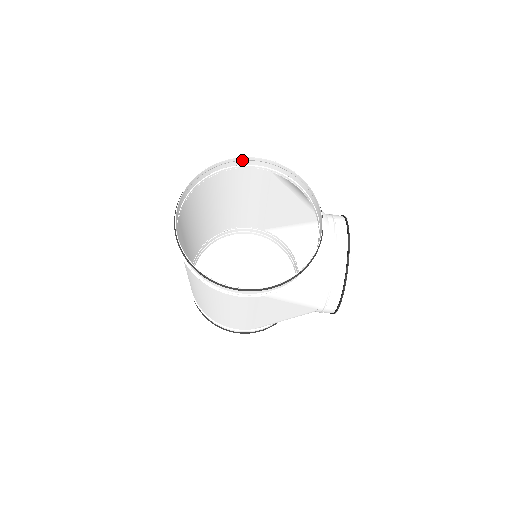
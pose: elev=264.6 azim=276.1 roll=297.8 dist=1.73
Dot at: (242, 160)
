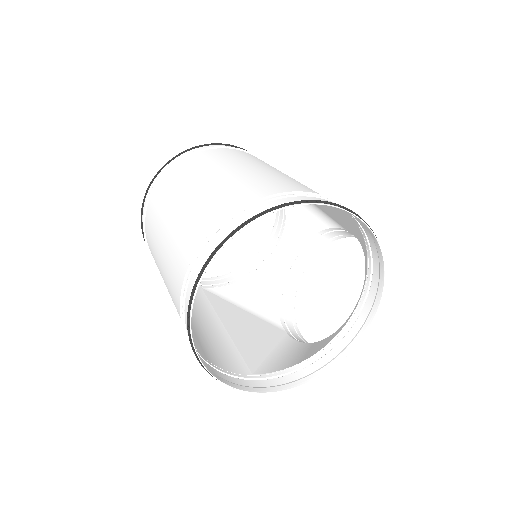
Dot at: (332, 203)
